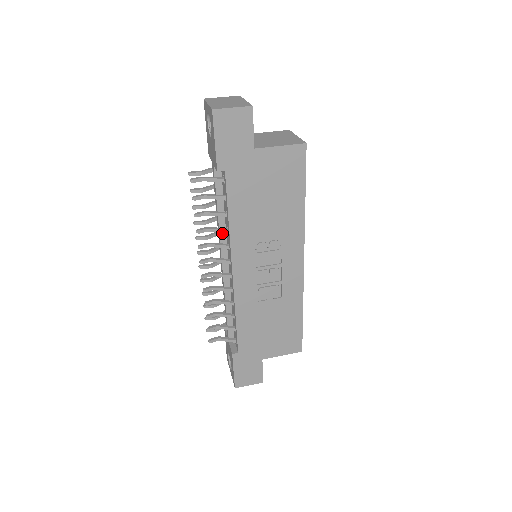
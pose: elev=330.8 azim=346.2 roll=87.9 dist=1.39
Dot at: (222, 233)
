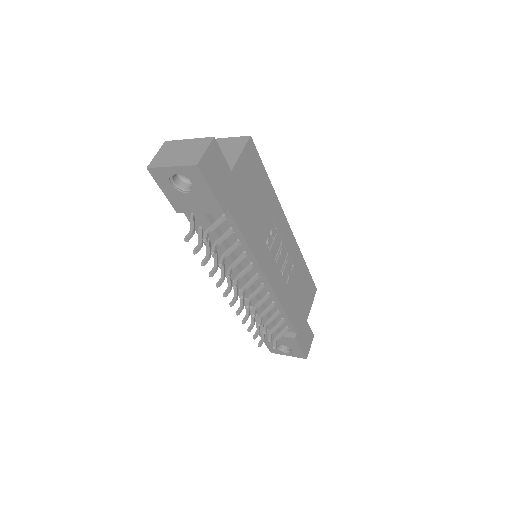
Dot at: occluded
